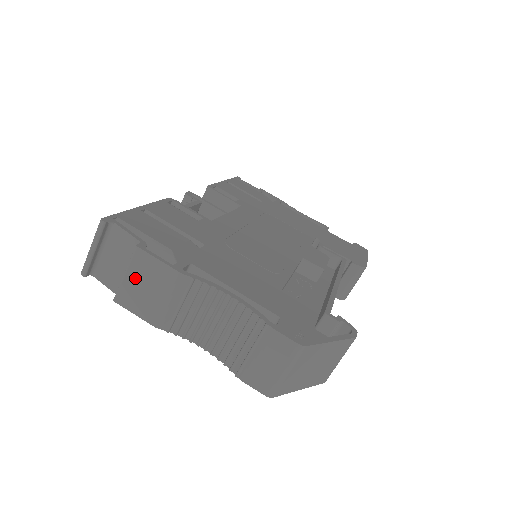
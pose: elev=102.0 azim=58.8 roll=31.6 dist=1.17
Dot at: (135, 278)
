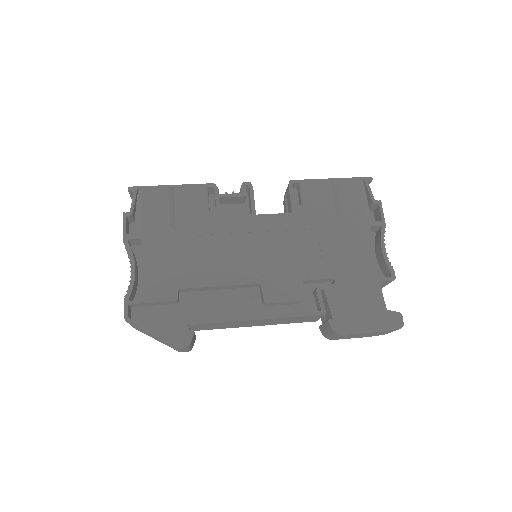
Dot at: occluded
